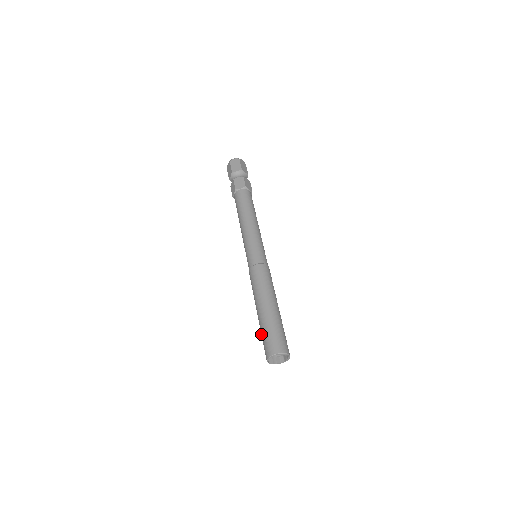
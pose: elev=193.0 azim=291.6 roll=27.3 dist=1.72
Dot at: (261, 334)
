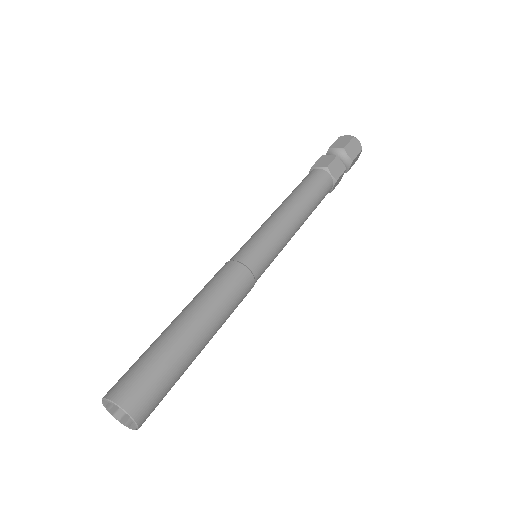
Dot at: (146, 353)
